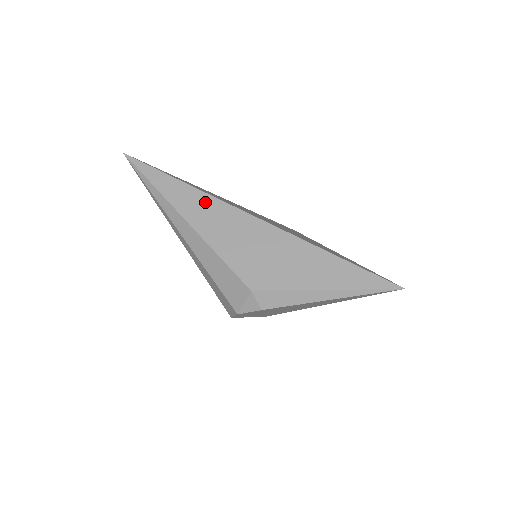
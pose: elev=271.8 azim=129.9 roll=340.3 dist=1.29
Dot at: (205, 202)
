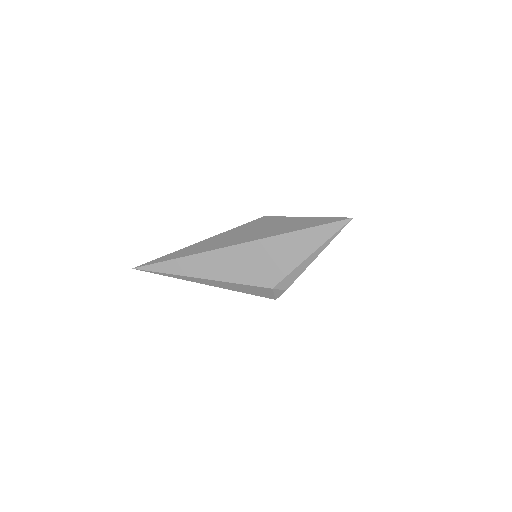
Dot at: (202, 259)
